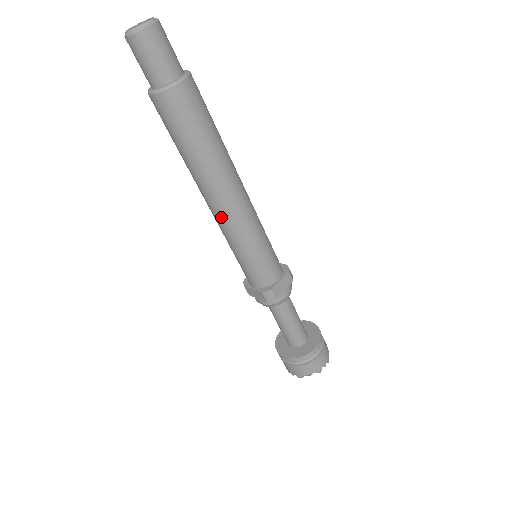
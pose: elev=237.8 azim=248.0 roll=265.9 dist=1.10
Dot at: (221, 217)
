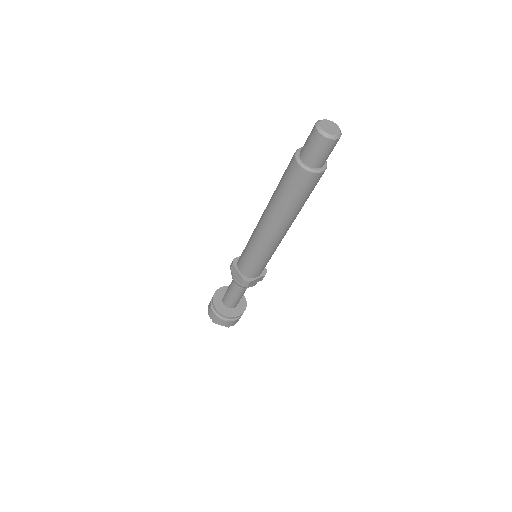
Dot at: (264, 235)
